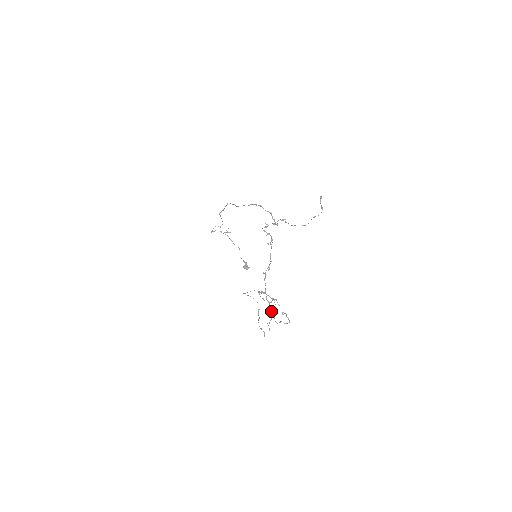
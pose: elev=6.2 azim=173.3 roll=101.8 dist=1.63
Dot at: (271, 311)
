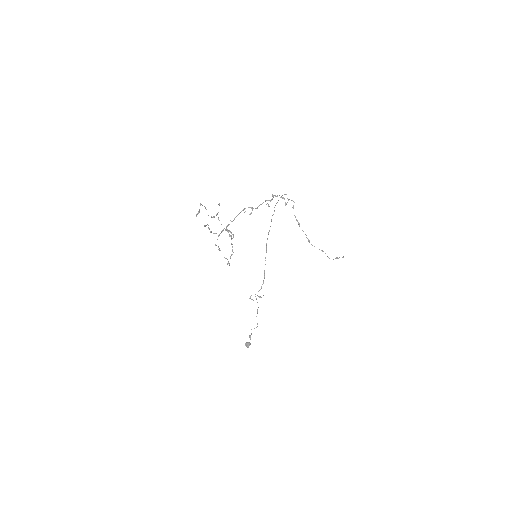
Dot at: (221, 232)
